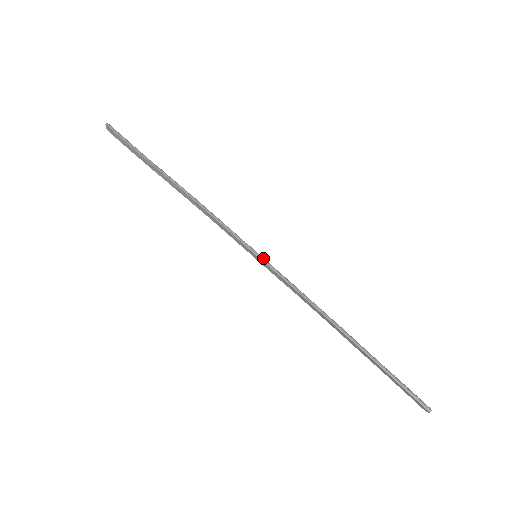
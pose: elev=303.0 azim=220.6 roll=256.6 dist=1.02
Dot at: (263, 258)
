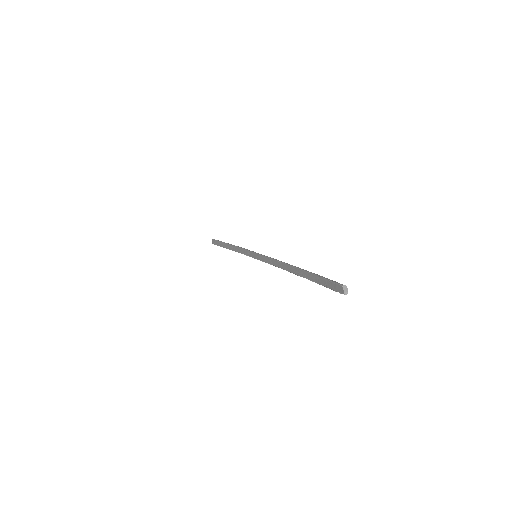
Dot at: occluded
